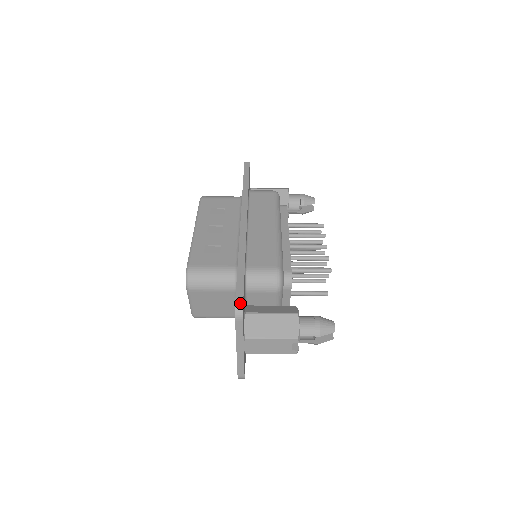
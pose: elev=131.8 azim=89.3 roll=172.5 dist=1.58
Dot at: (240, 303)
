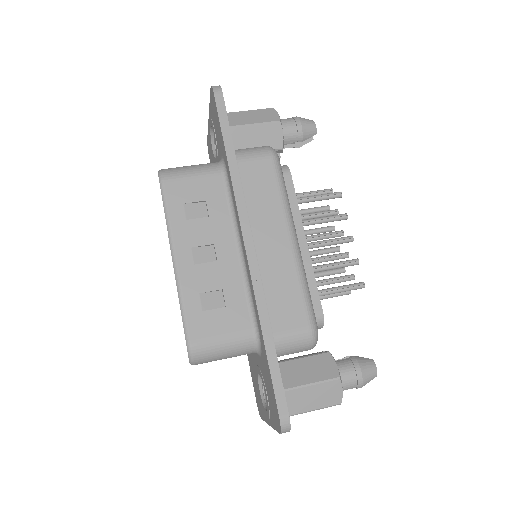
Dot at: (286, 421)
